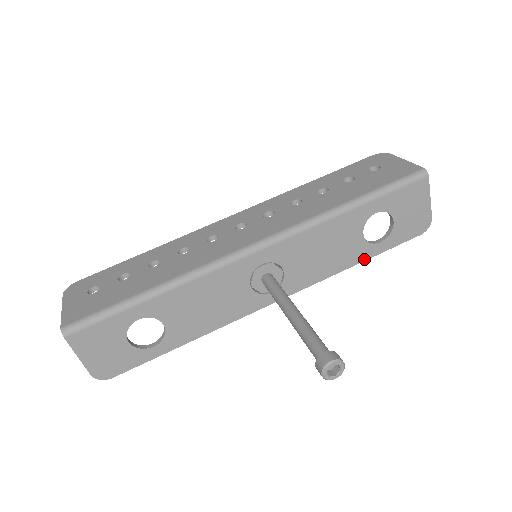
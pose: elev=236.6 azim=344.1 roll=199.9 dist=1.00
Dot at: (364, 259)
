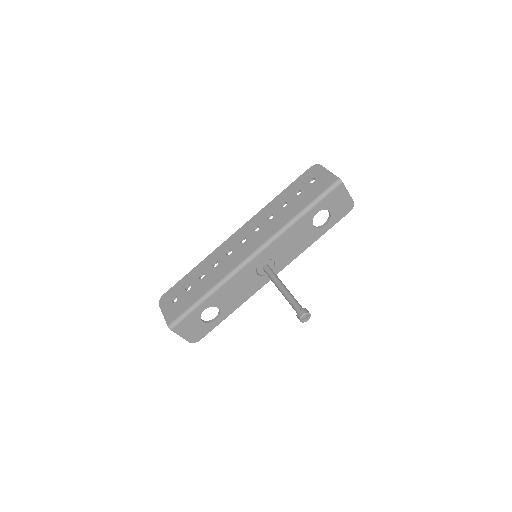
Dot at: (319, 237)
